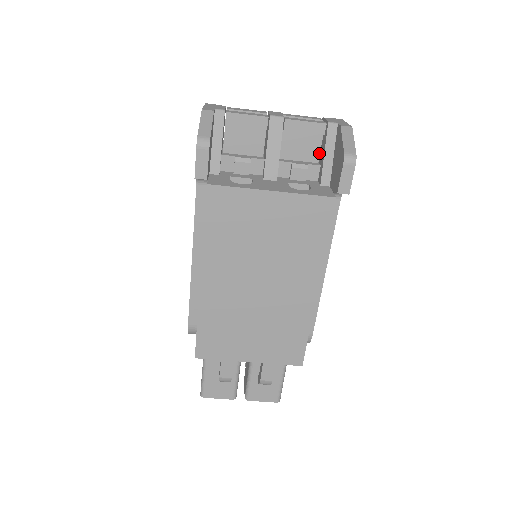
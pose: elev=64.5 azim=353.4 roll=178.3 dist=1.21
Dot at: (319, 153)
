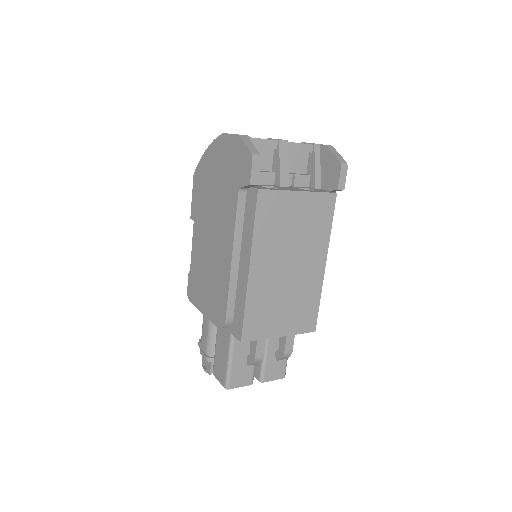
Dot at: (307, 167)
